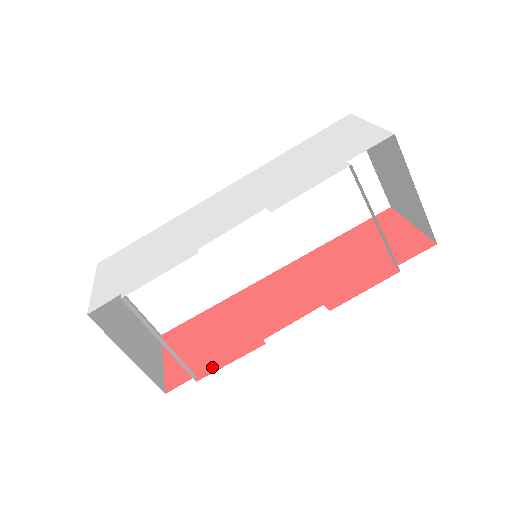
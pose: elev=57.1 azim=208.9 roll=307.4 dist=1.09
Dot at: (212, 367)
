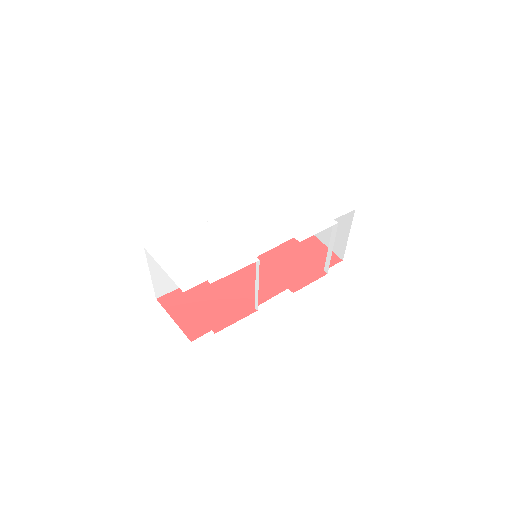
Dot at: (223, 324)
